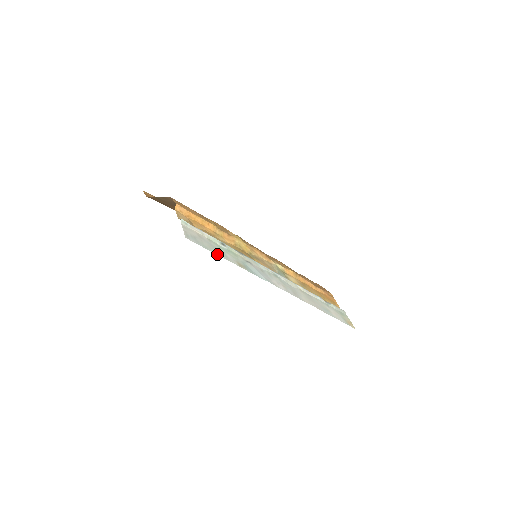
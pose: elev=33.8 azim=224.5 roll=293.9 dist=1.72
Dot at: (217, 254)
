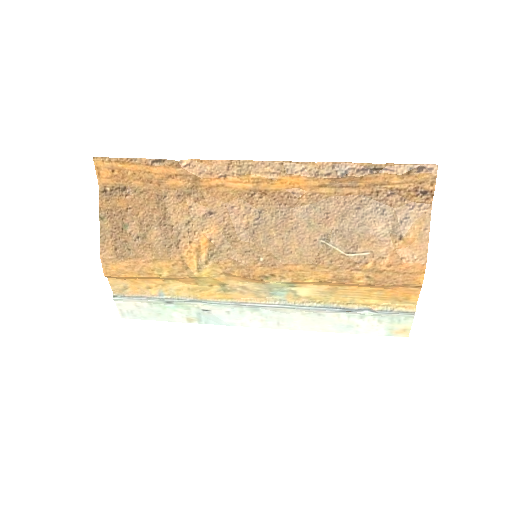
Dot at: (158, 320)
